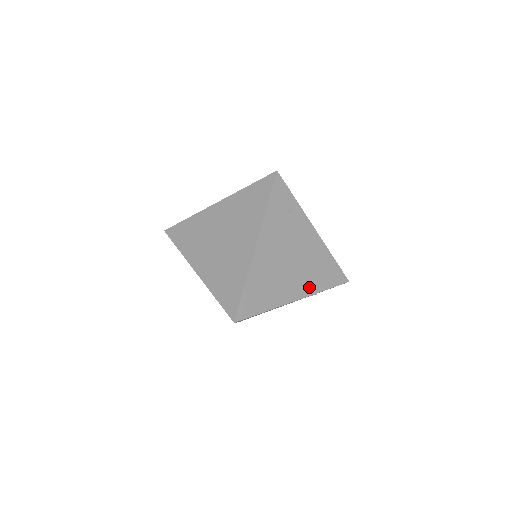
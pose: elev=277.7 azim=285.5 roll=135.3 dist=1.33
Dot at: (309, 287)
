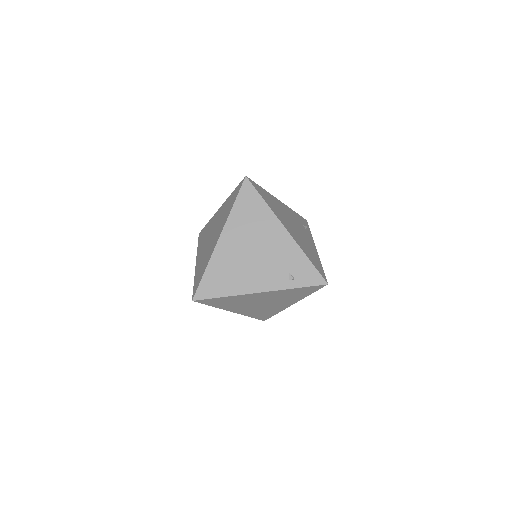
Dot at: (298, 242)
